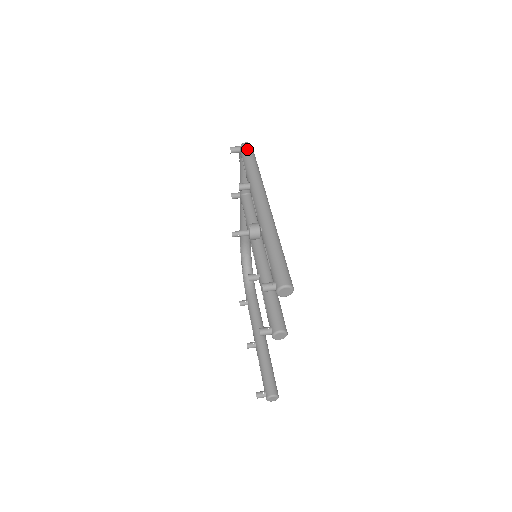
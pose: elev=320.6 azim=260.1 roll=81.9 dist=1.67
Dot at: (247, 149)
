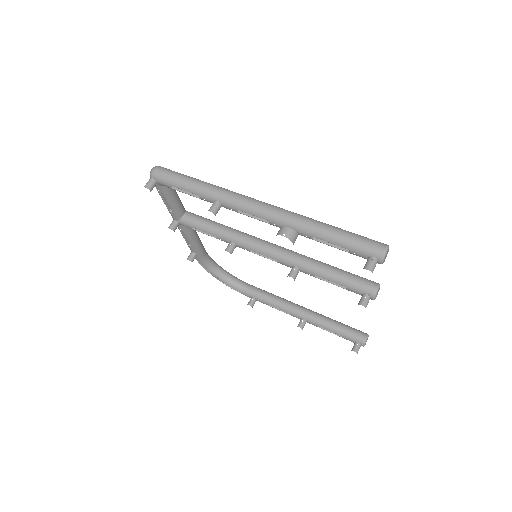
Dot at: (166, 174)
